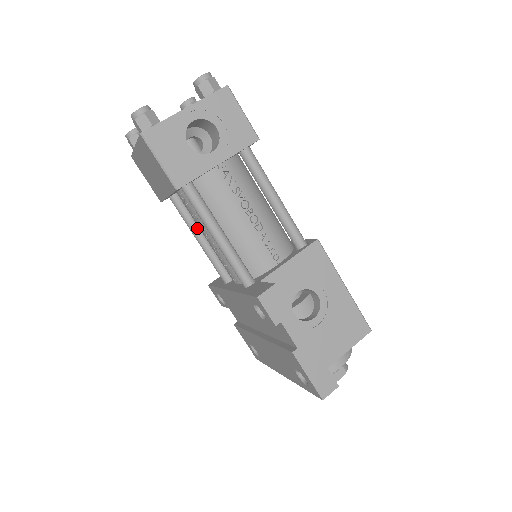
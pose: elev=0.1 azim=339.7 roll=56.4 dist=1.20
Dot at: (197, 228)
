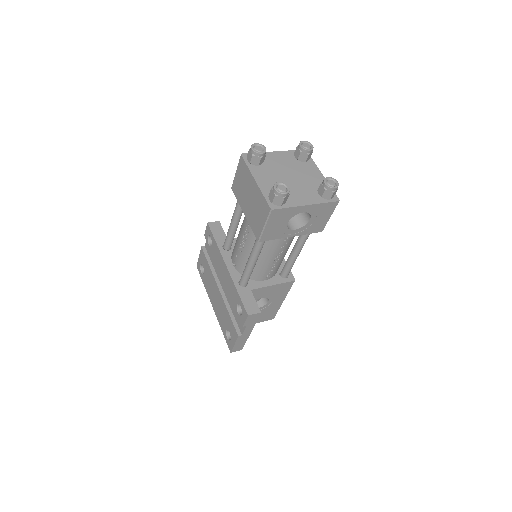
Dot at: (239, 219)
